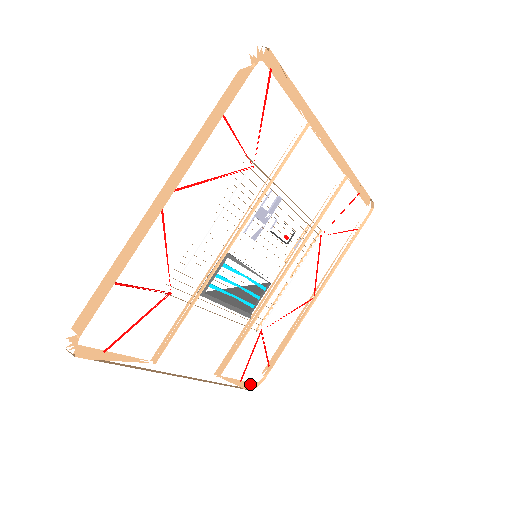
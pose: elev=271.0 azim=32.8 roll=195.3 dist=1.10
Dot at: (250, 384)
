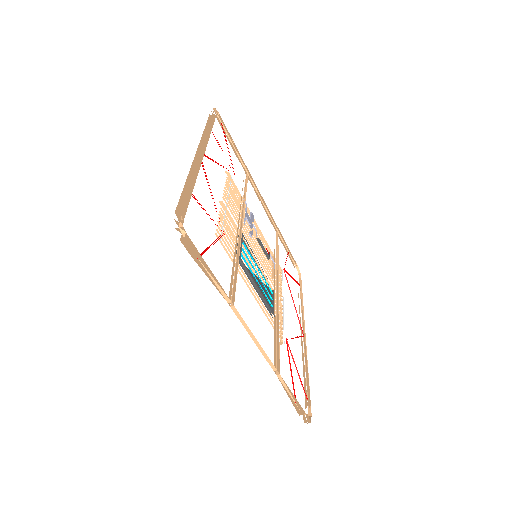
Dot at: (304, 412)
